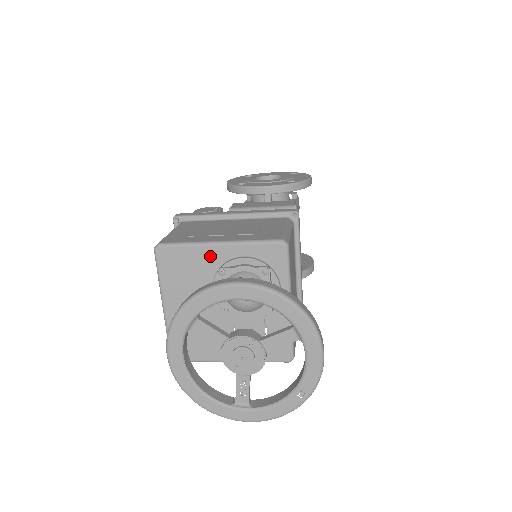
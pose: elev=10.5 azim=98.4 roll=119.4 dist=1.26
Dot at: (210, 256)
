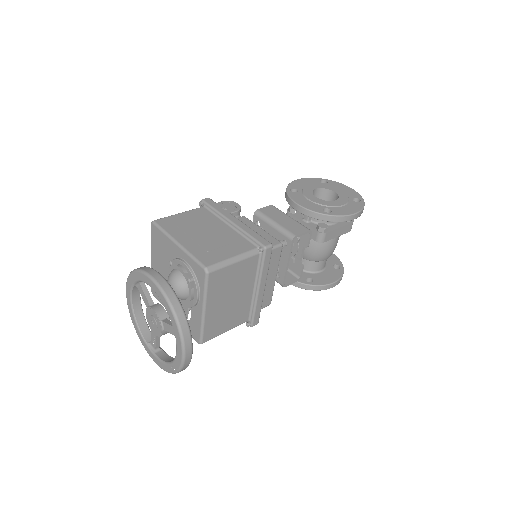
Dot at: (172, 248)
